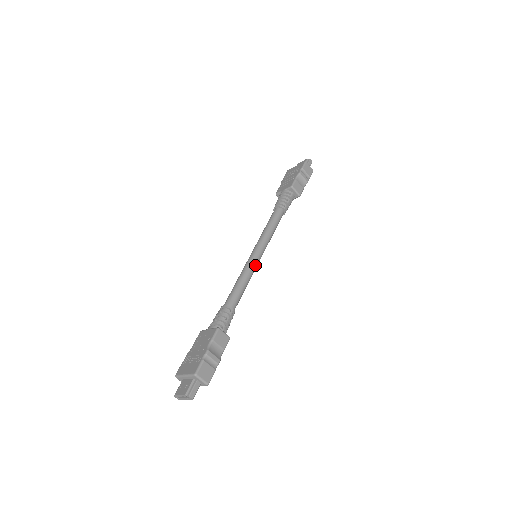
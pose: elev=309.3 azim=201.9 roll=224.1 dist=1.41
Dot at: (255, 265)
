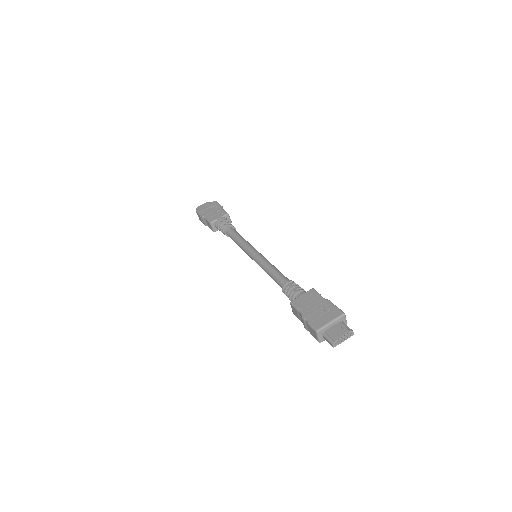
Dot at: occluded
